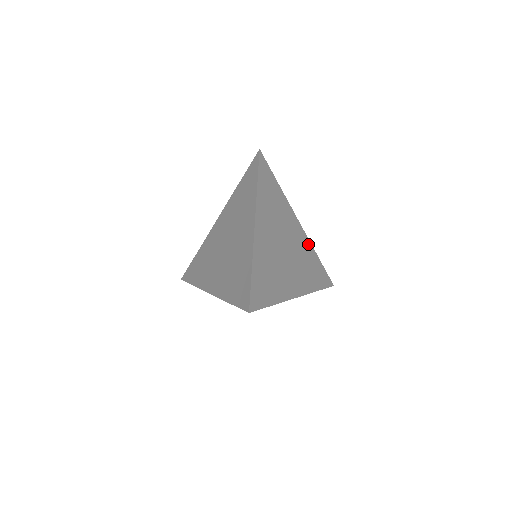
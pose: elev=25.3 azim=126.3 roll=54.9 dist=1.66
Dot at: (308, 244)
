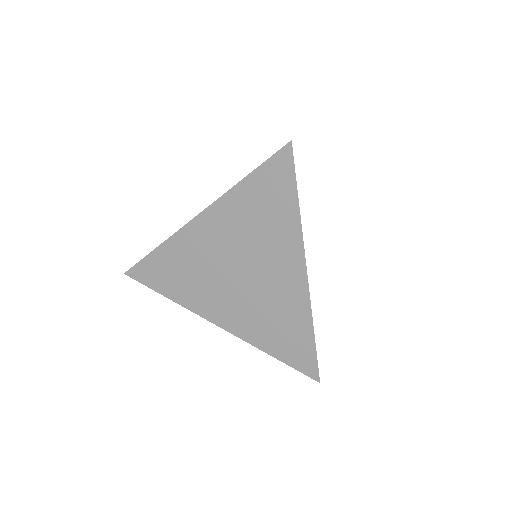
Dot at: occluded
